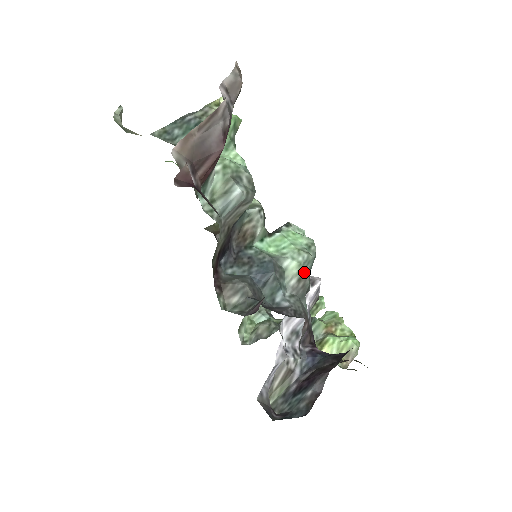
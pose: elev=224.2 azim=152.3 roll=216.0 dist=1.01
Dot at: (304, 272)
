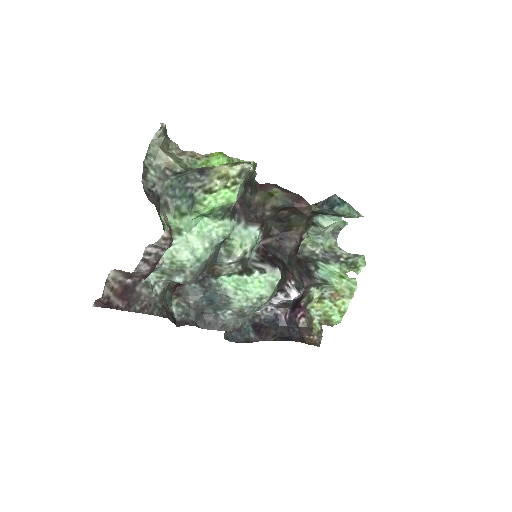
Dot at: (245, 310)
